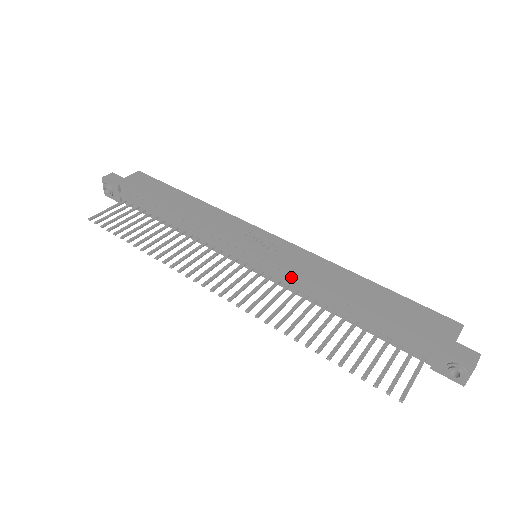
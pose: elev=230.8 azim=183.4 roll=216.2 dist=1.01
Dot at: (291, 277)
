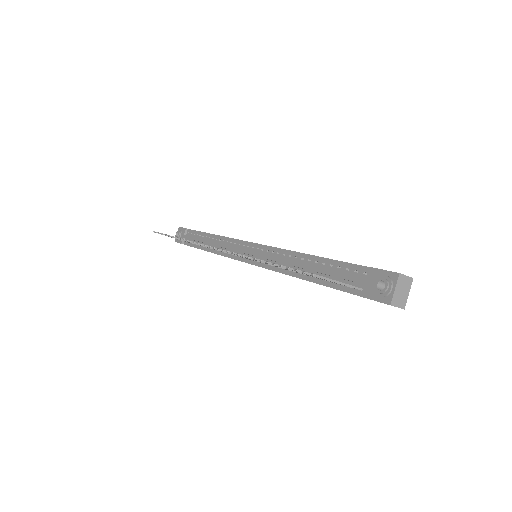
Dot at: (273, 253)
